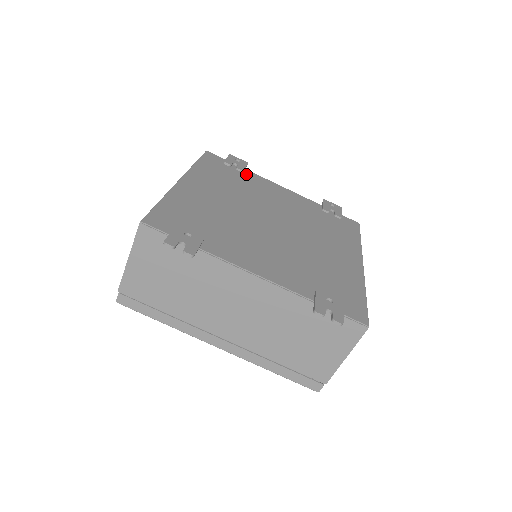
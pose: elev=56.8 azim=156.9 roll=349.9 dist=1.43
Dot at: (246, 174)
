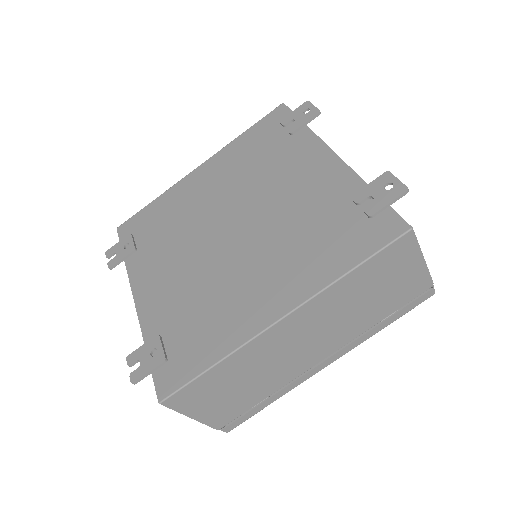
Dot at: (294, 137)
